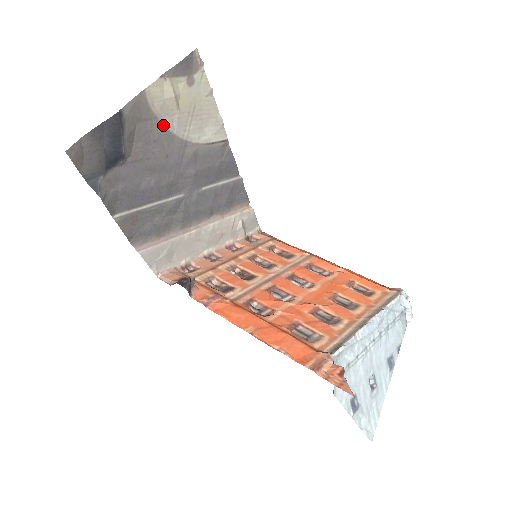
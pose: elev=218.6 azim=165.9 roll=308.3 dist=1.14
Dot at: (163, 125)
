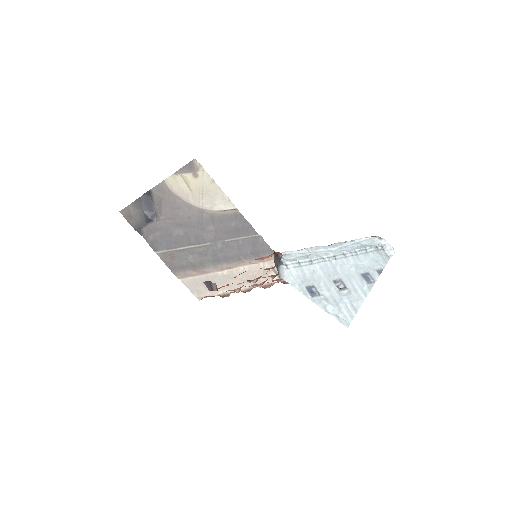
Dot at: (182, 199)
